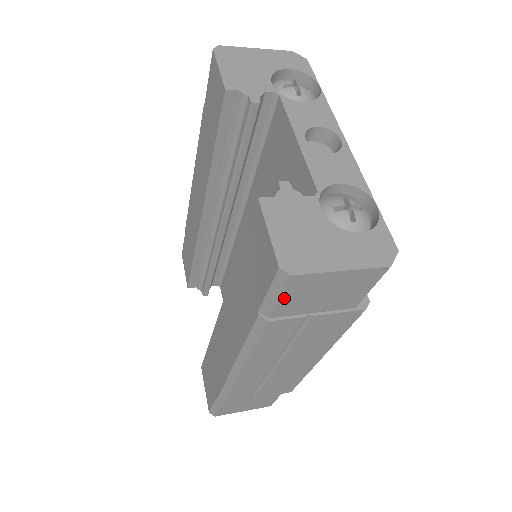
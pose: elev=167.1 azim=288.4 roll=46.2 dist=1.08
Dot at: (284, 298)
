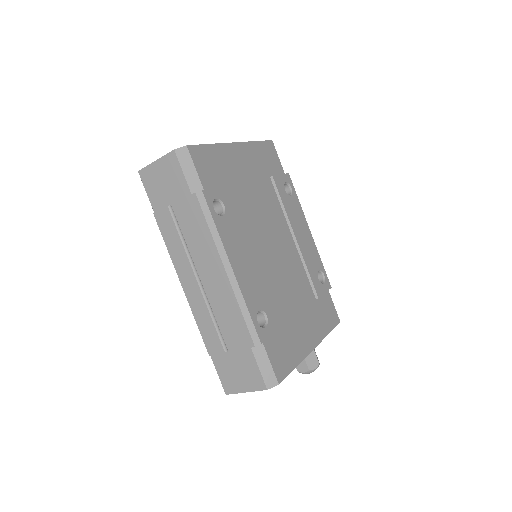
Dot at: (148, 191)
